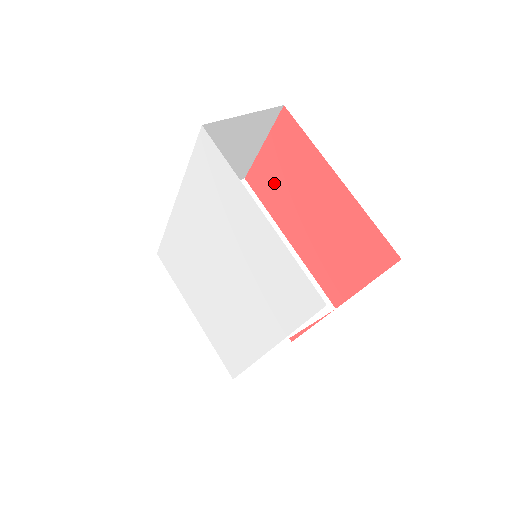
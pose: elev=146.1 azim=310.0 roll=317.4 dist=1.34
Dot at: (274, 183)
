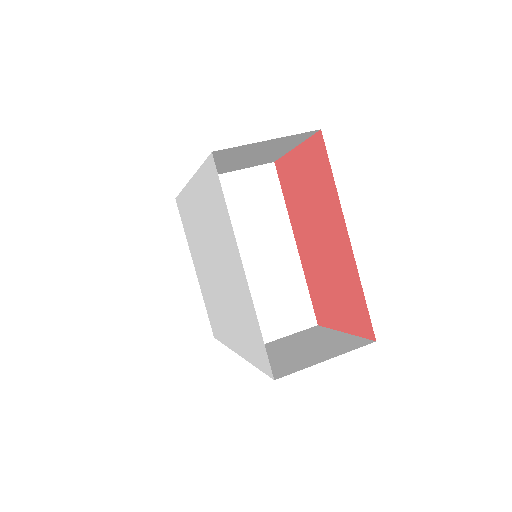
Dot at: (296, 189)
